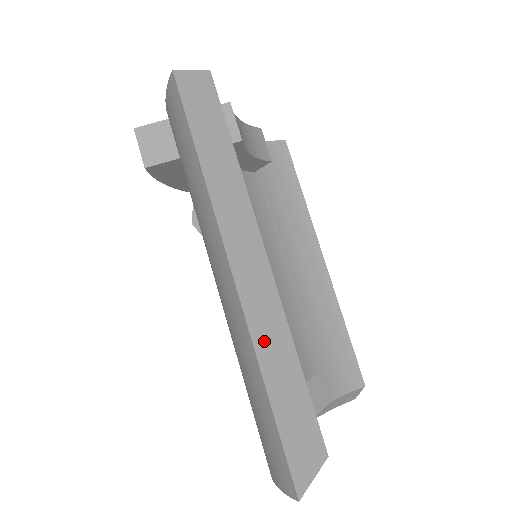
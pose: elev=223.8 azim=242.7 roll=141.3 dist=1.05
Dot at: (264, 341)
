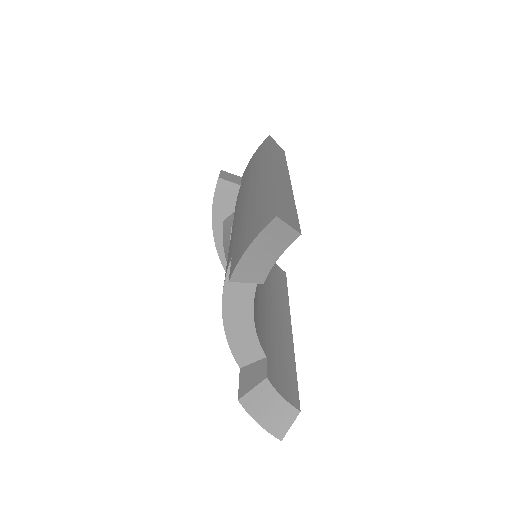
Dot at: (279, 184)
